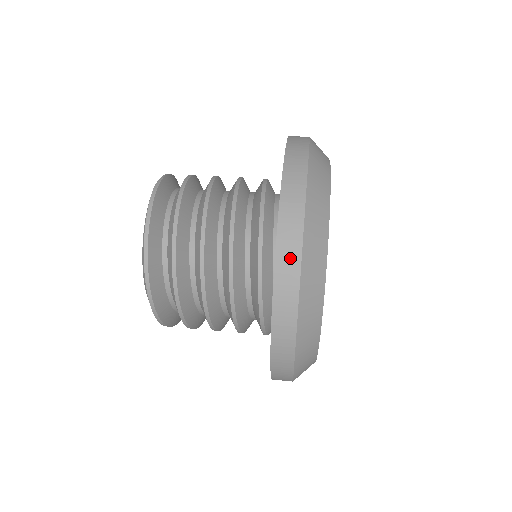
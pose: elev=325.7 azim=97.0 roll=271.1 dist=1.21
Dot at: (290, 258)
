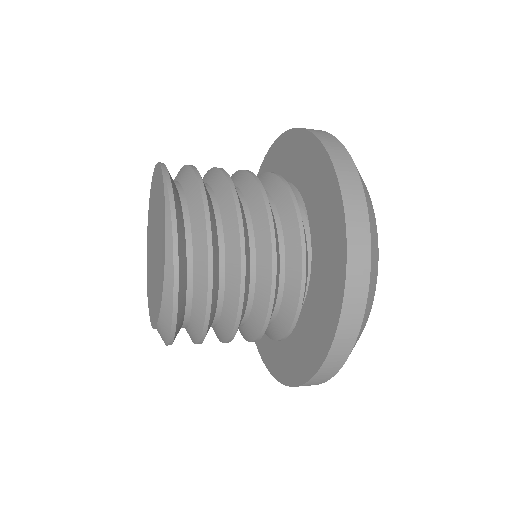
Dot at: (355, 195)
